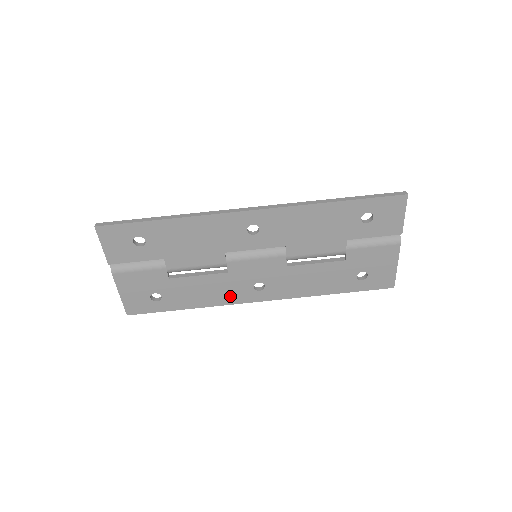
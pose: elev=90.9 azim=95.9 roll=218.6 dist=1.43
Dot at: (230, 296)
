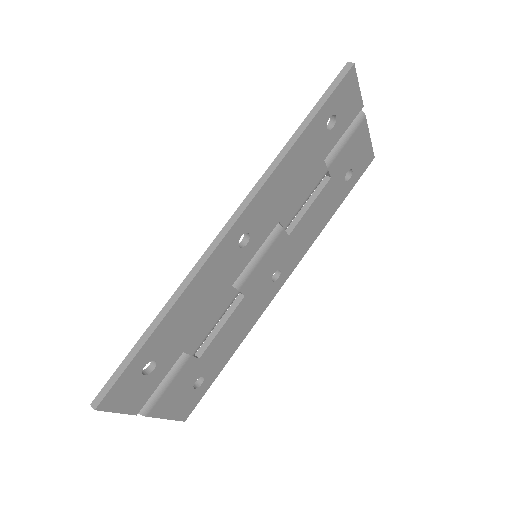
Dot at: (258, 309)
